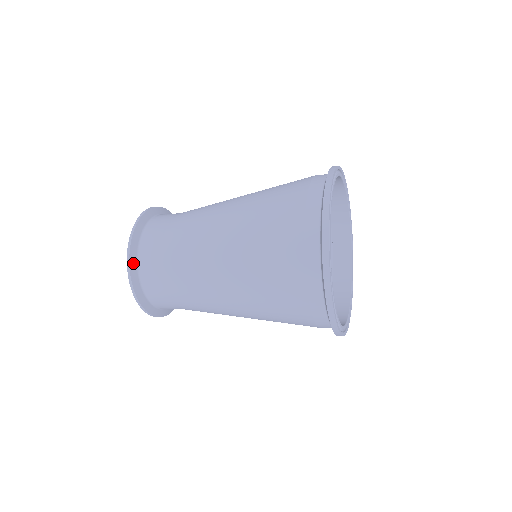
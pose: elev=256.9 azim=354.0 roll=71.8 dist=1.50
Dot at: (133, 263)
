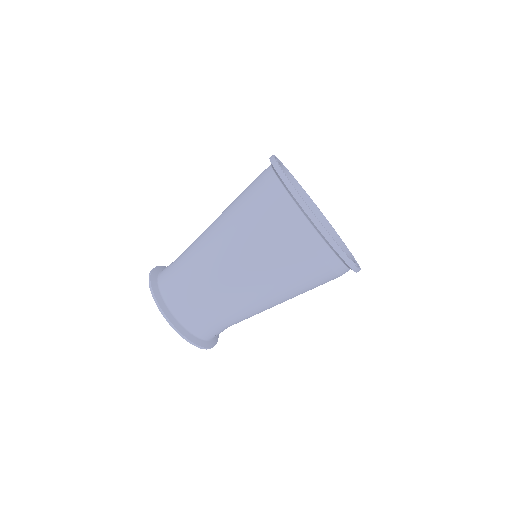
Dot at: (159, 298)
